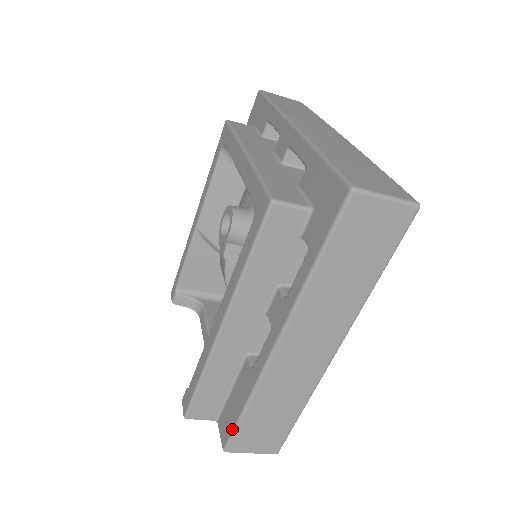
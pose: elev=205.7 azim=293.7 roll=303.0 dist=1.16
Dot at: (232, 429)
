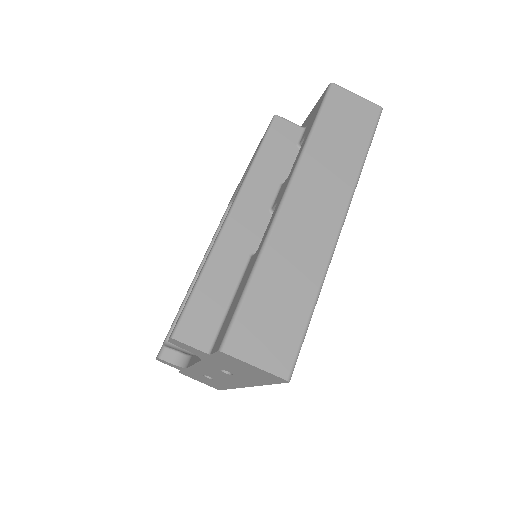
Dot at: (233, 314)
